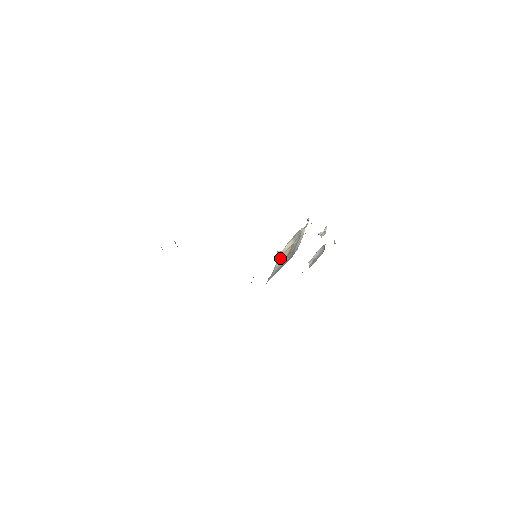
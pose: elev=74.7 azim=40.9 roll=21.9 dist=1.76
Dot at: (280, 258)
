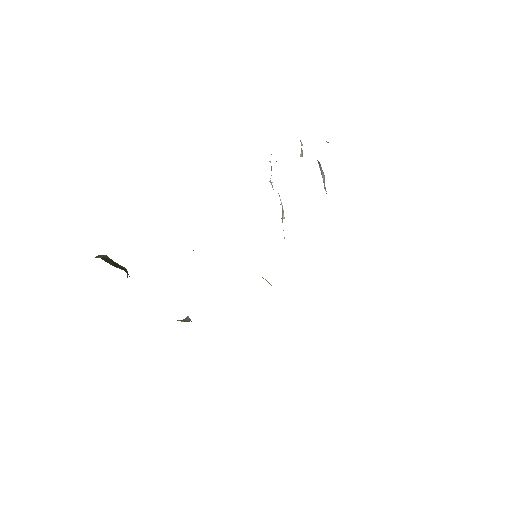
Dot at: occluded
